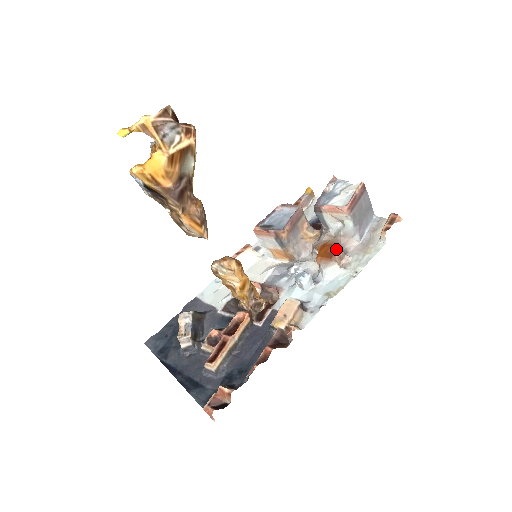
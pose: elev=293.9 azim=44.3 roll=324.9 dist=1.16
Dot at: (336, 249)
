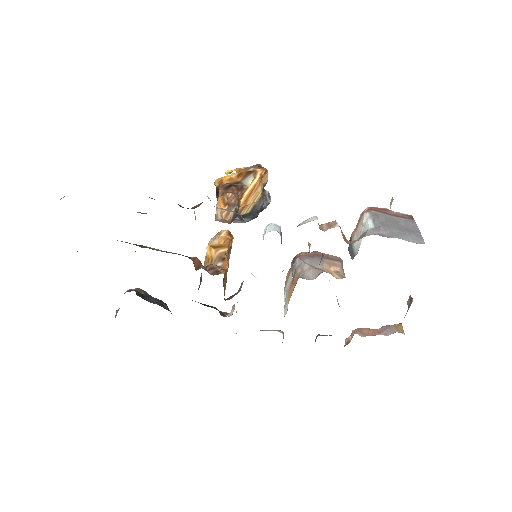
Dot at: occluded
